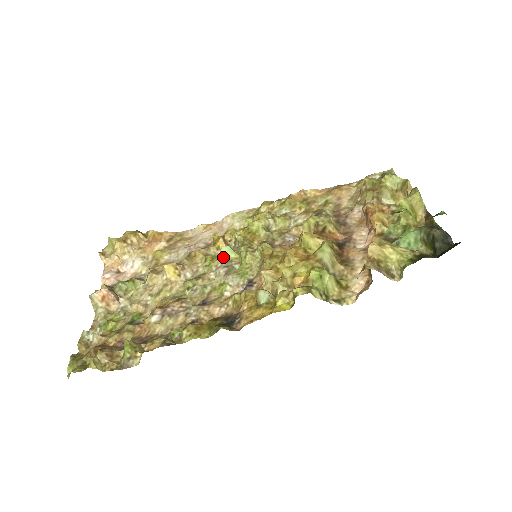
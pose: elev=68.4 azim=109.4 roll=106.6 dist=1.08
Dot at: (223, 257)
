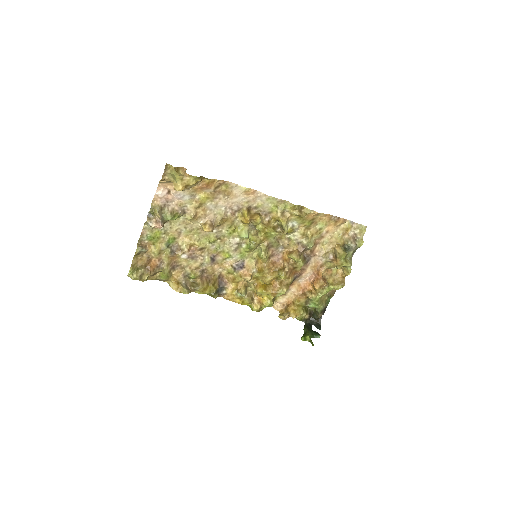
Dot at: (241, 236)
